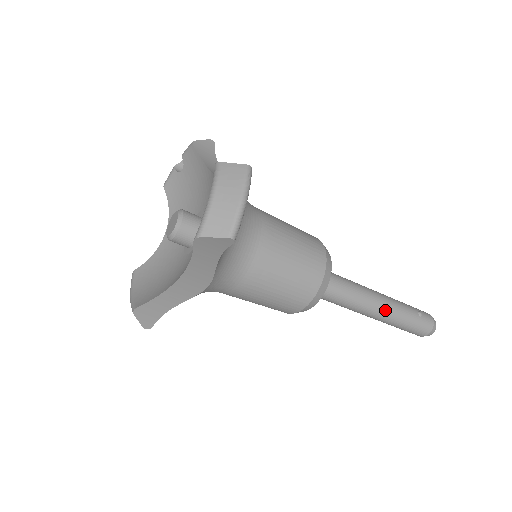
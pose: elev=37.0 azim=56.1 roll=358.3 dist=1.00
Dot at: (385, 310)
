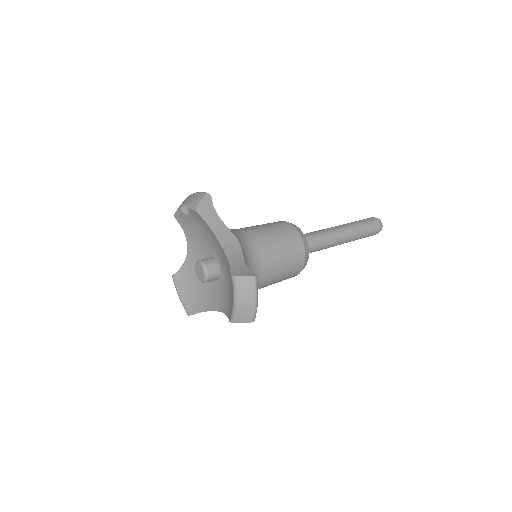
Dot at: (346, 241)
